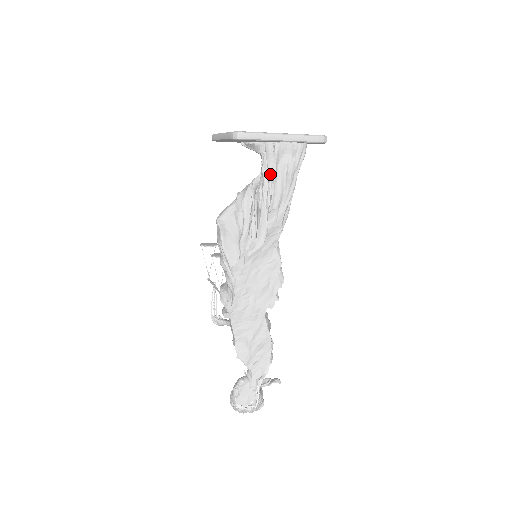
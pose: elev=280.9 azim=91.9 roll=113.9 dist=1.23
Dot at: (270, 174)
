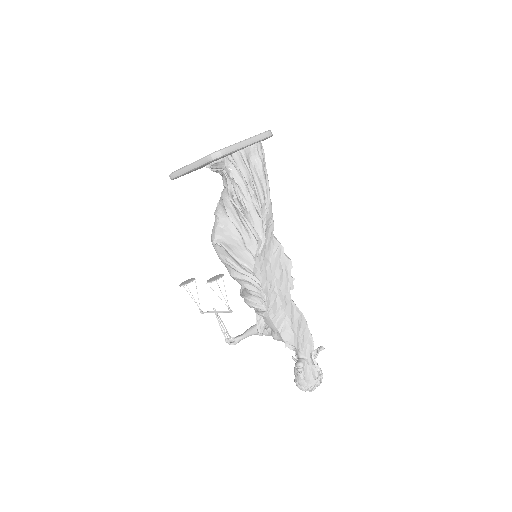
Dot at: (247, 178)
